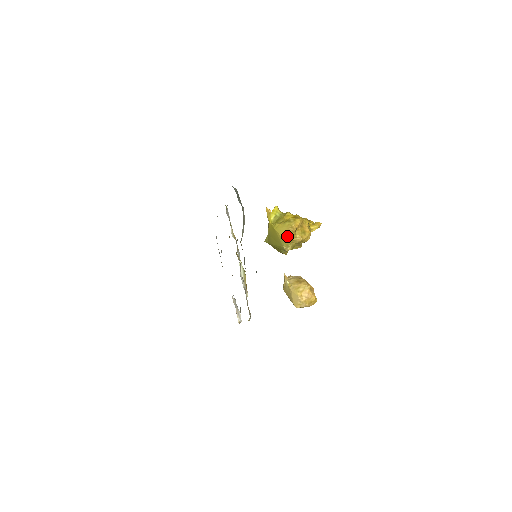
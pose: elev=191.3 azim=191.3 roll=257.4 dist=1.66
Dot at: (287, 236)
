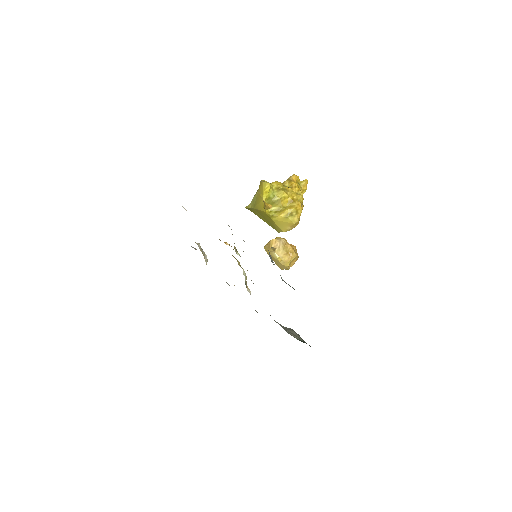
Dot at: (288, 230)
